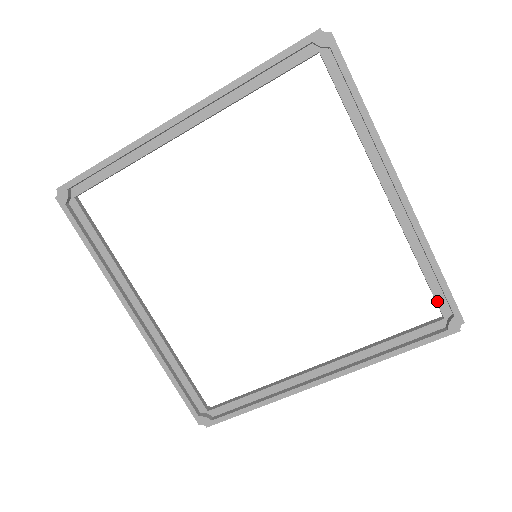
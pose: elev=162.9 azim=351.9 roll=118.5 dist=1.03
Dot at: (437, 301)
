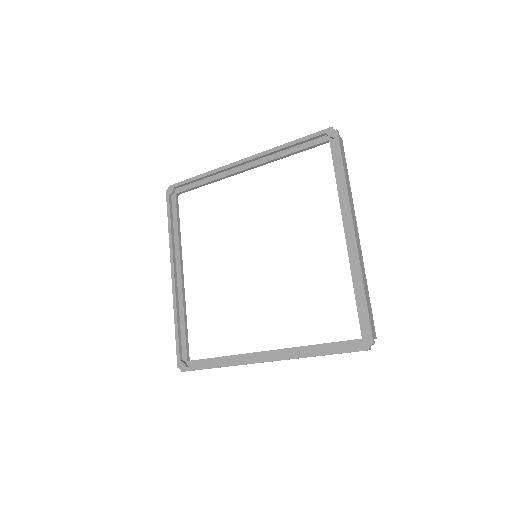
Dot at: (360, 322)
